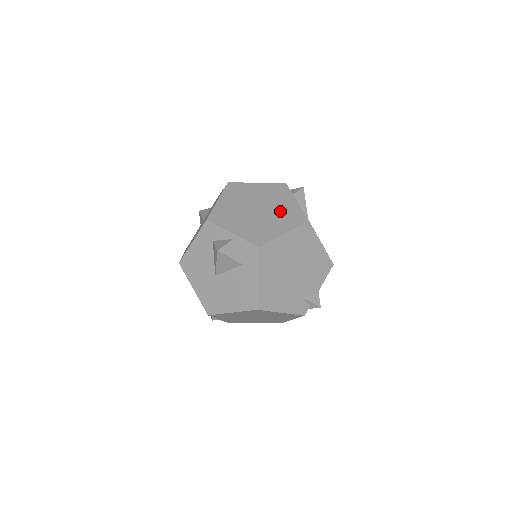
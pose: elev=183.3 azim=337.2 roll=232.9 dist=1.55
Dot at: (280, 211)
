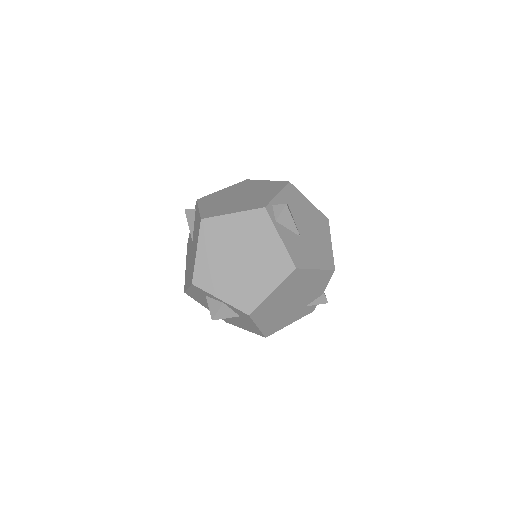
Dot at: (264, 258)
